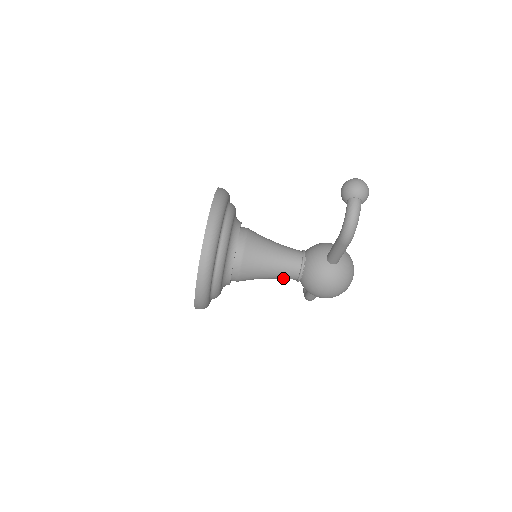
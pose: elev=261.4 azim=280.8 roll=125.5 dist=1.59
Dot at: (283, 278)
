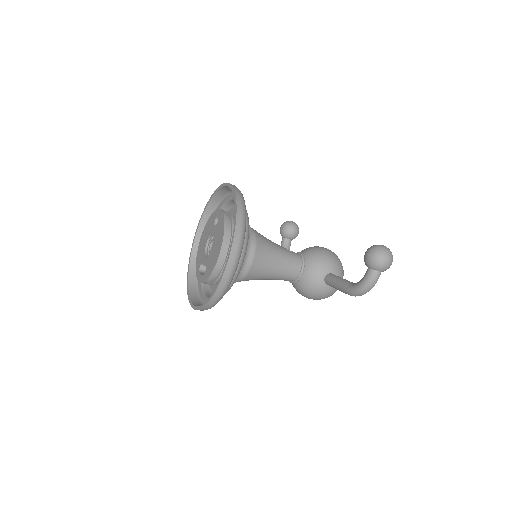
Dot at: occluded
